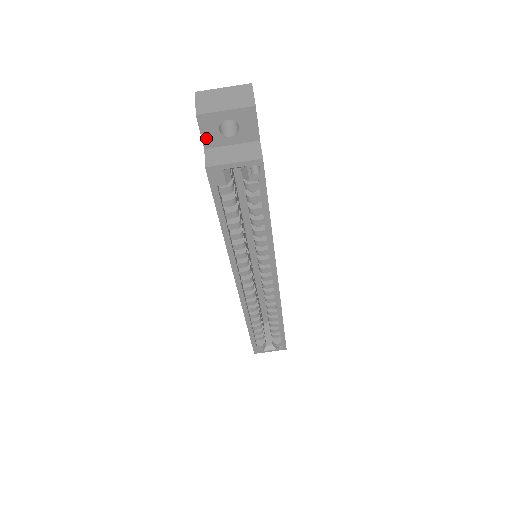
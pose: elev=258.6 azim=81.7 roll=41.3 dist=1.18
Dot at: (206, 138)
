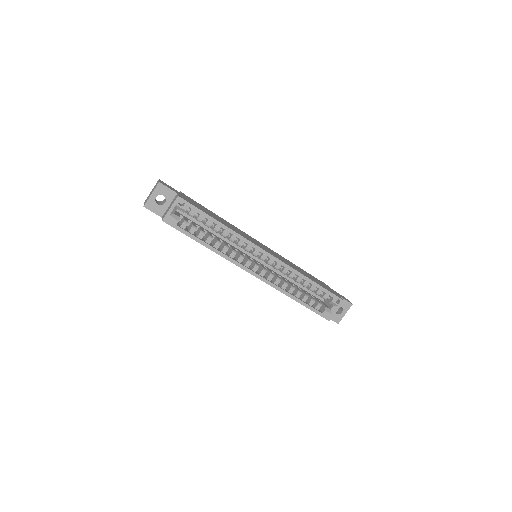
Dot at: (157, 212)
